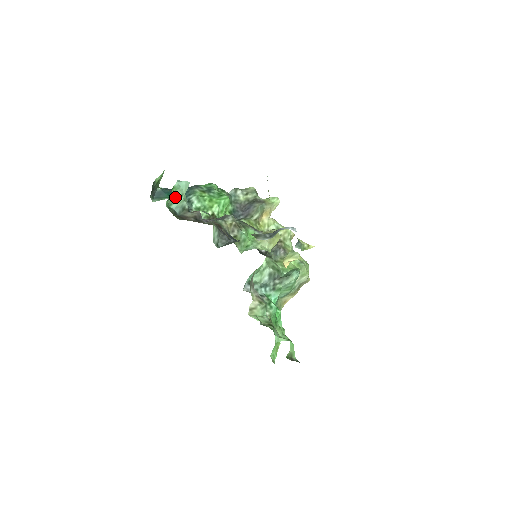
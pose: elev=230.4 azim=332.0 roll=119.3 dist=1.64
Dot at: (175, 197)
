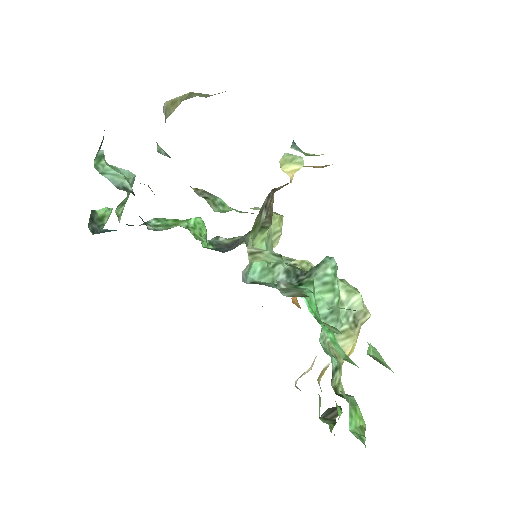
Dot at: (110, 169)
